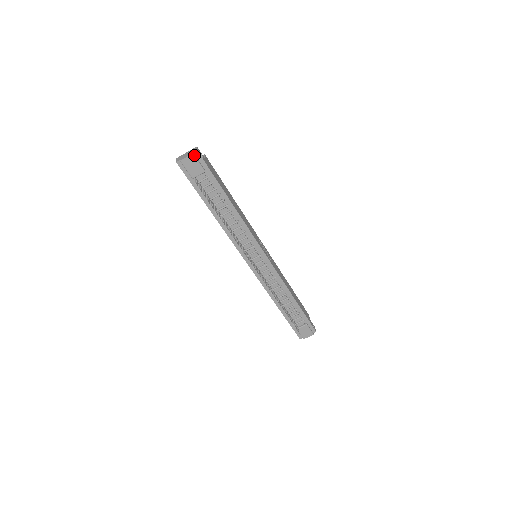
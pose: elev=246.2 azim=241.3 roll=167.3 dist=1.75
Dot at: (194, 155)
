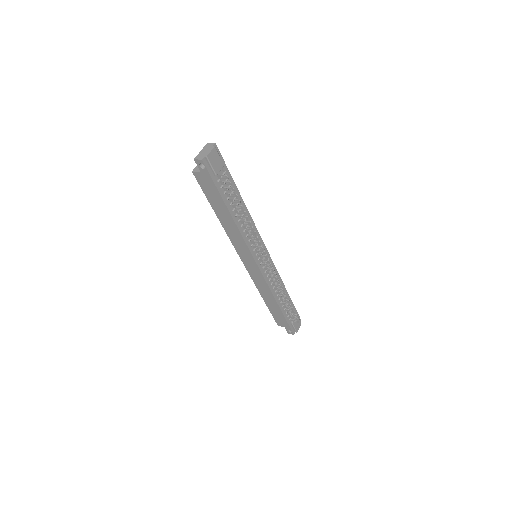
Dot at: (215, 148)
